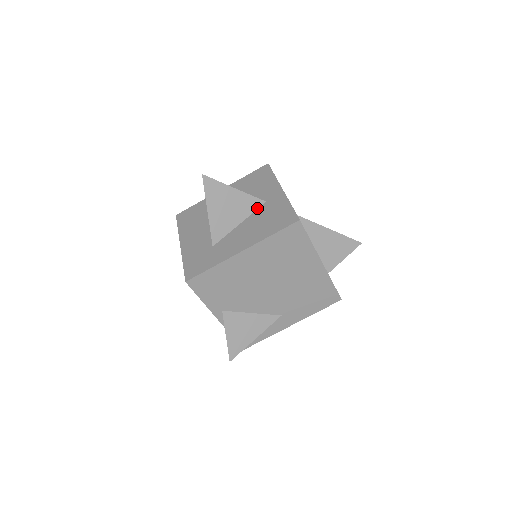
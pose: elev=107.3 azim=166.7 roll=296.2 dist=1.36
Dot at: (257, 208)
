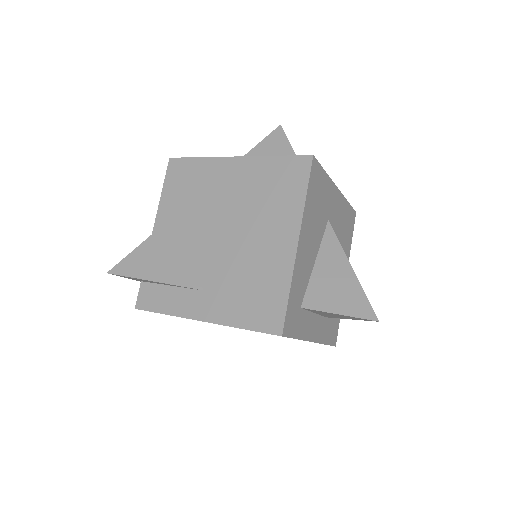
Dot at: occluded
